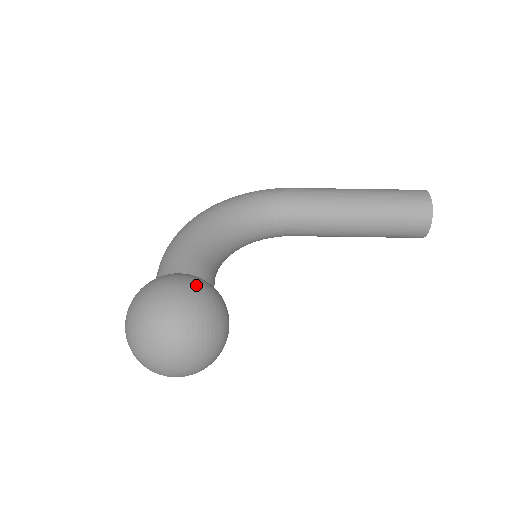
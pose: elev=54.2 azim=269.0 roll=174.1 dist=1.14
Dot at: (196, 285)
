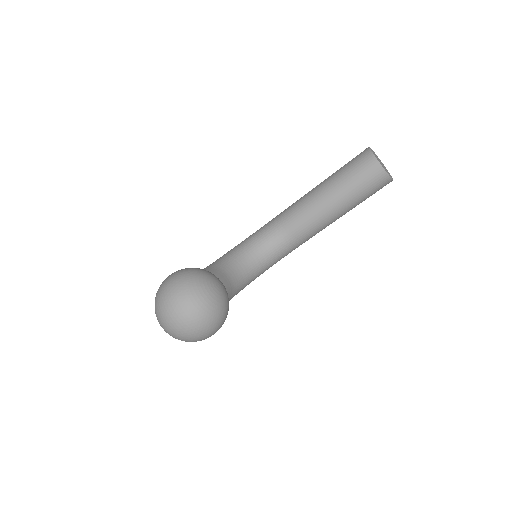
Dot at: (186, 268)
